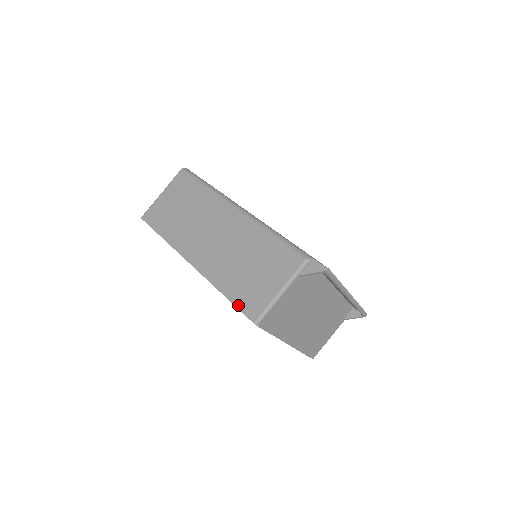
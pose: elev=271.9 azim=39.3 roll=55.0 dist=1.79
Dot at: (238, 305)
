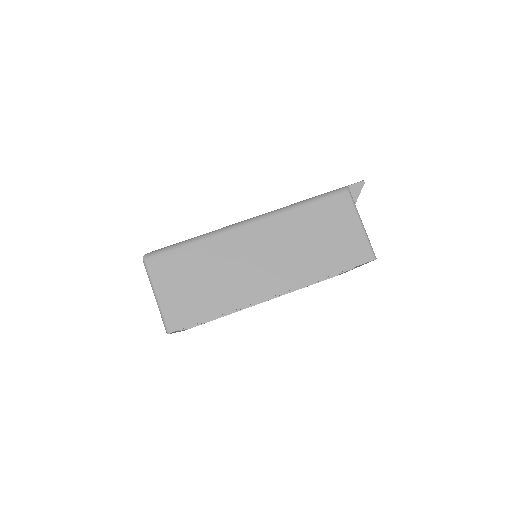
Dot at: (351, 266)
